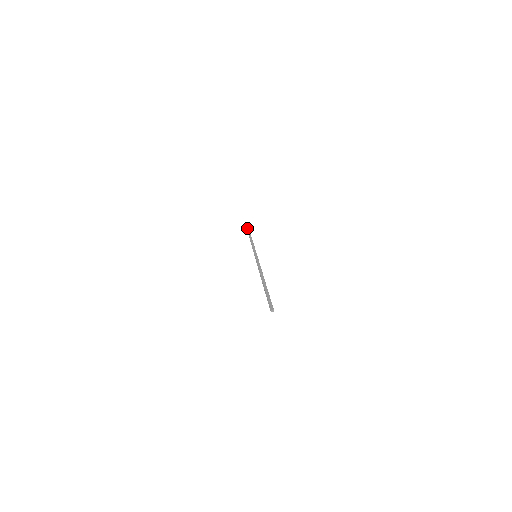
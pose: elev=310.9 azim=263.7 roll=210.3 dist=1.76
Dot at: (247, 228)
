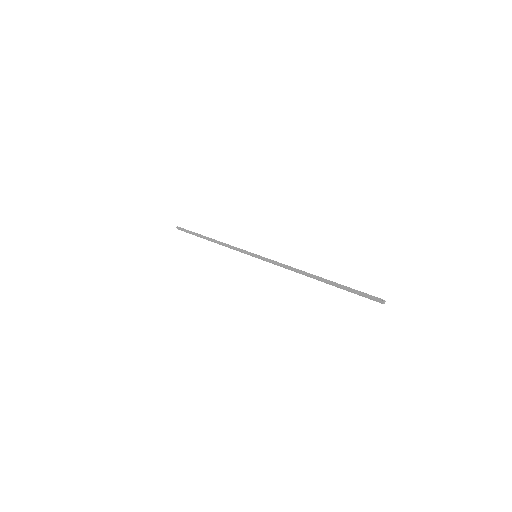
Dot at: (188, 232)
